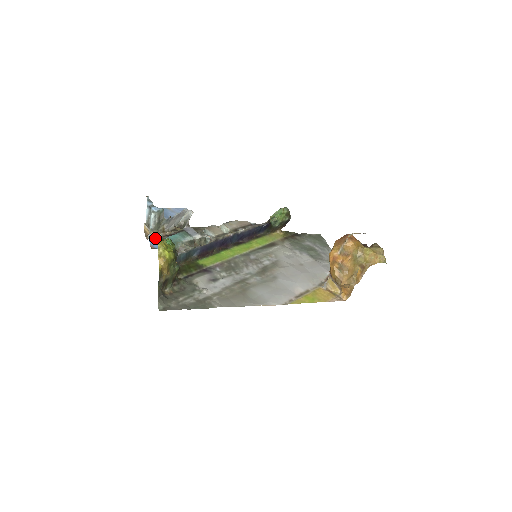
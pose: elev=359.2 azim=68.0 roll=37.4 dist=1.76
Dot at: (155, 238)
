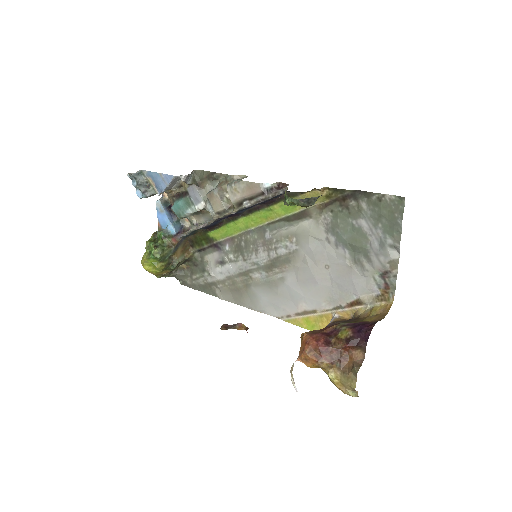
Dot at: (161, 210)
